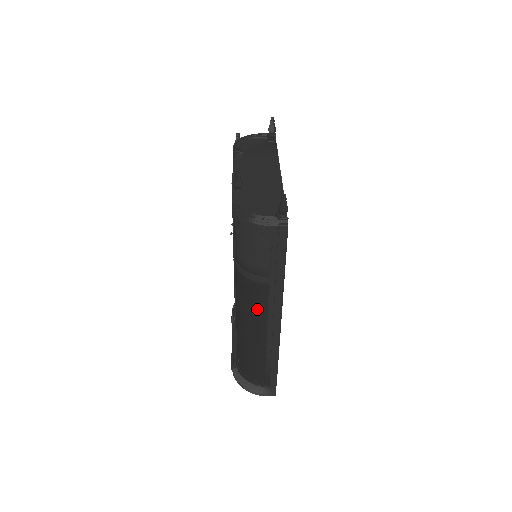
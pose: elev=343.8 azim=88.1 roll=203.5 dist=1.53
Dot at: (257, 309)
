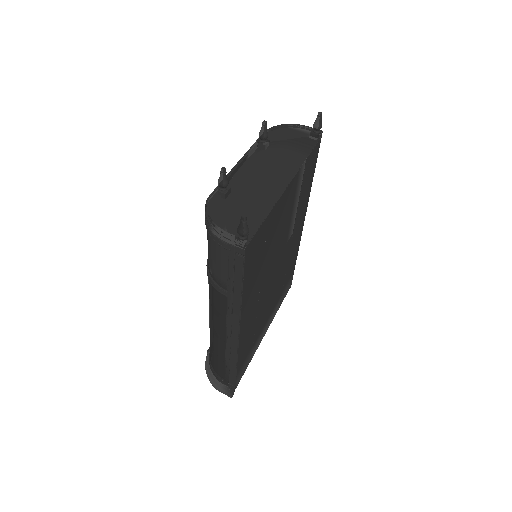
Dot at: (217, 314)
